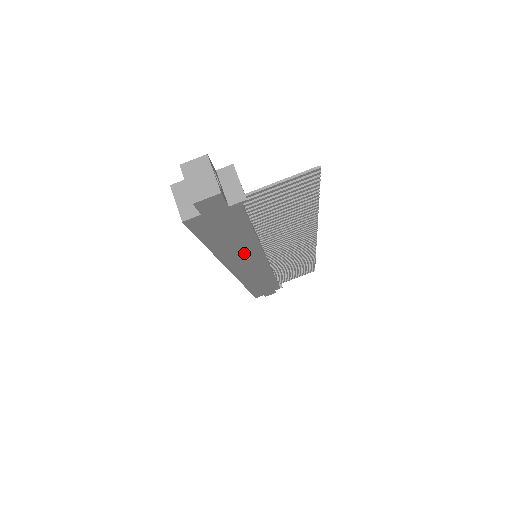
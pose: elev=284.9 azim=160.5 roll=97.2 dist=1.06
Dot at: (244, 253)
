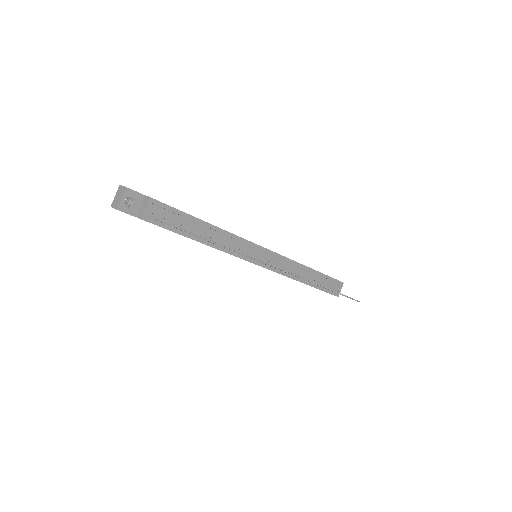
Dot at: occluded
